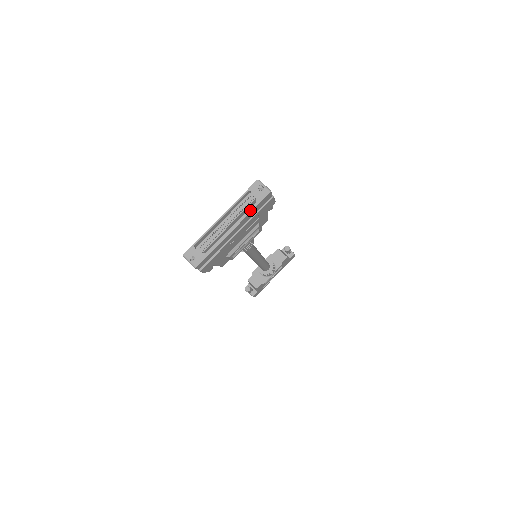
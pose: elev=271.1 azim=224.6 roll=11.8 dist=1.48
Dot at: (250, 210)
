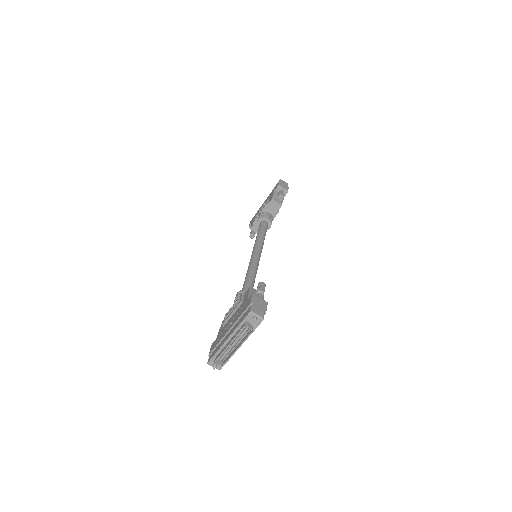
Dot at: occluded
